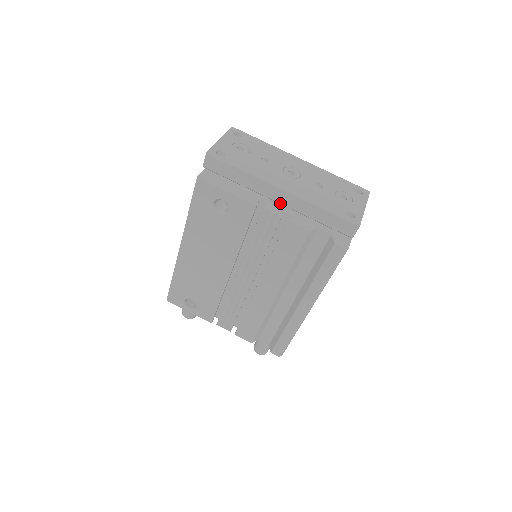
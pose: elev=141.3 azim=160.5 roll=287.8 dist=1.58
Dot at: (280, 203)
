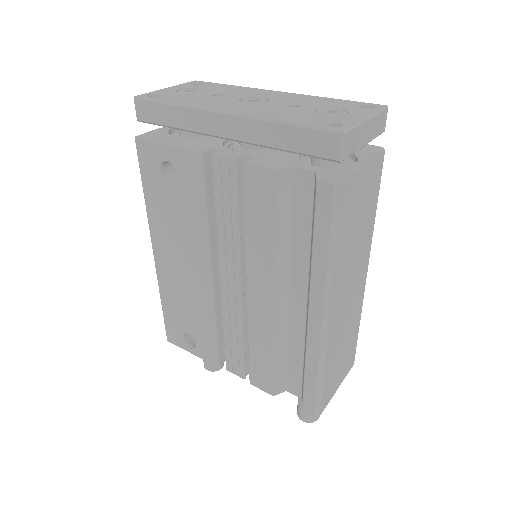
Dot at: (229, 138)
